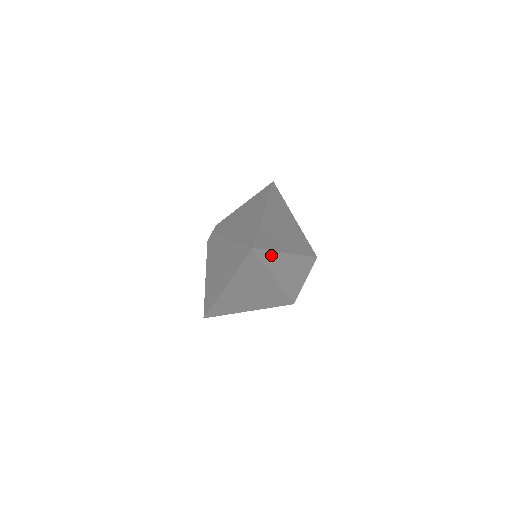
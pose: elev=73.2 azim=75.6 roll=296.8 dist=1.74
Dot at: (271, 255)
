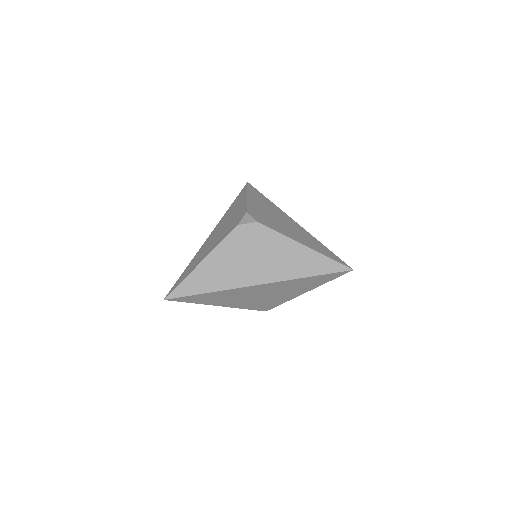
Dot at: occluded
